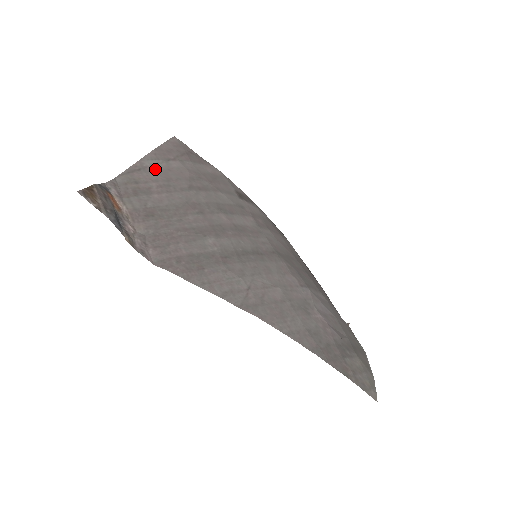
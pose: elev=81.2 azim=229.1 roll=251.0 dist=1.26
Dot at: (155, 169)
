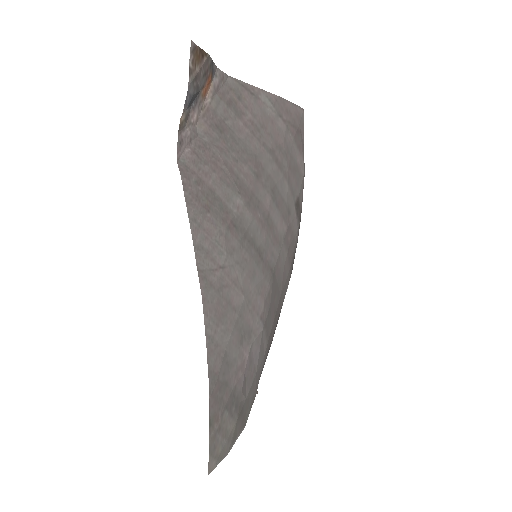
Dot at: (264, 108)
